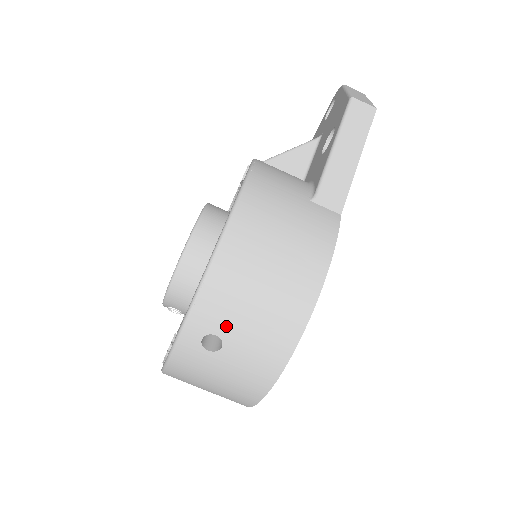
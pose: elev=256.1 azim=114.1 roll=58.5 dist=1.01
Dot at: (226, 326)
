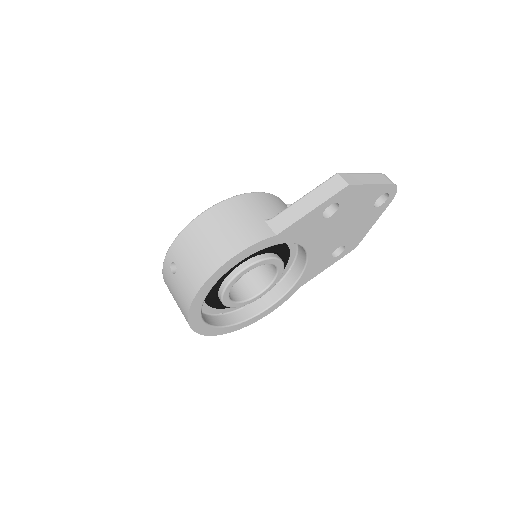
Dot at: (180, 260)
